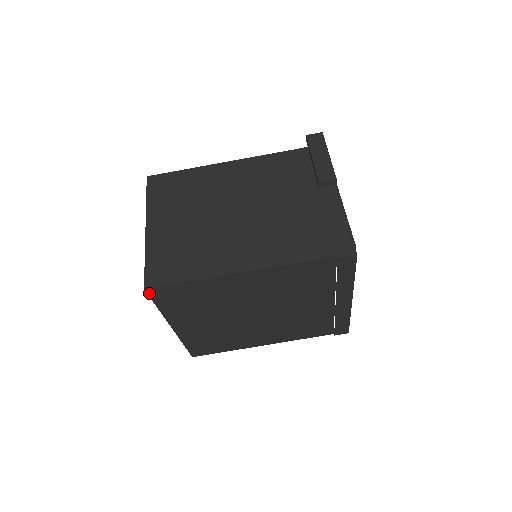
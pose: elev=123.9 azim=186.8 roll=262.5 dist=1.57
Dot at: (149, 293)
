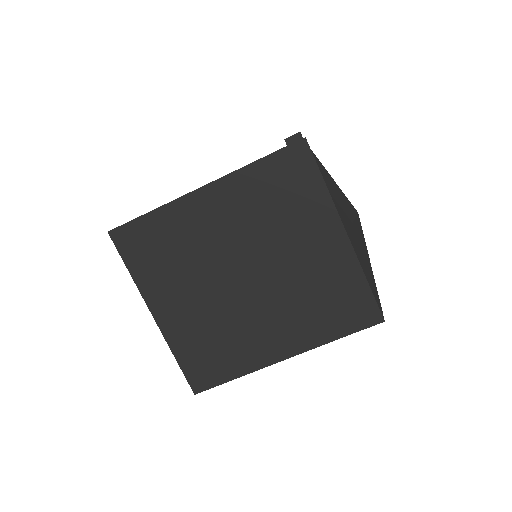
Dot at: (114, 240)
